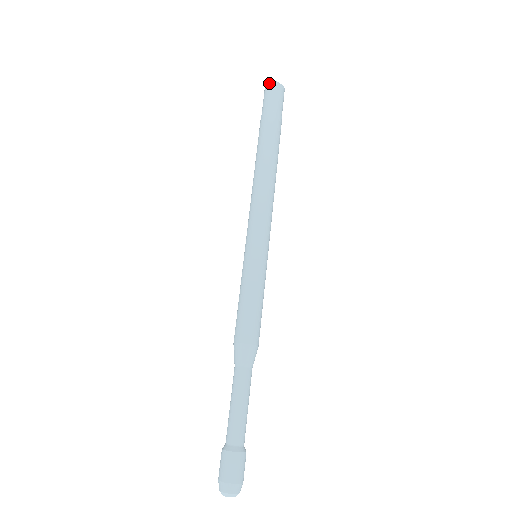
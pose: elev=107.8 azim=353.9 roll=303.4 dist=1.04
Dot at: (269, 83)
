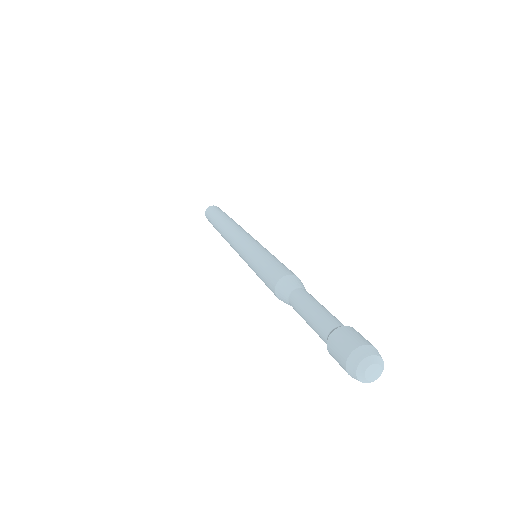
Dot at: occluded
